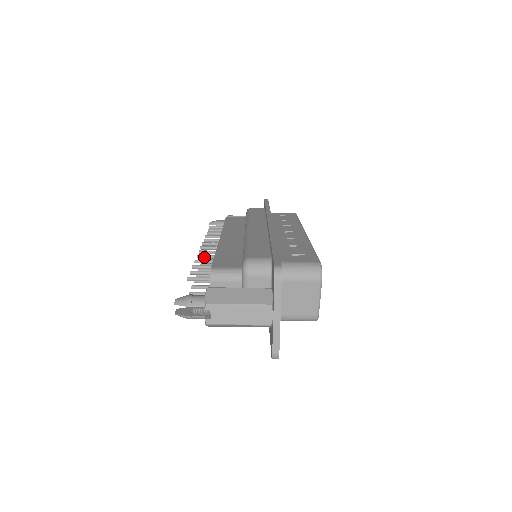
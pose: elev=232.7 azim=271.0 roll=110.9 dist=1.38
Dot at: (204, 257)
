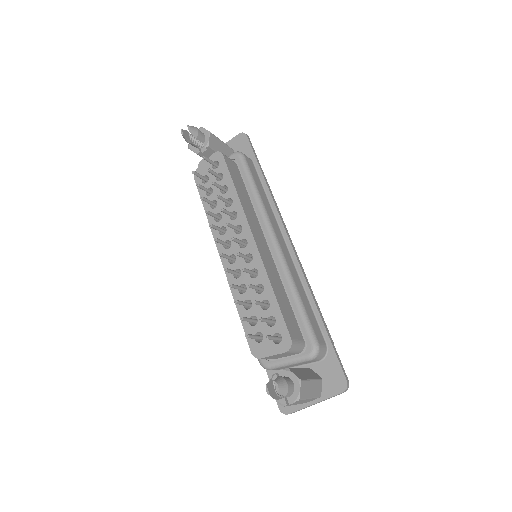
Dot at: (247, 272)
